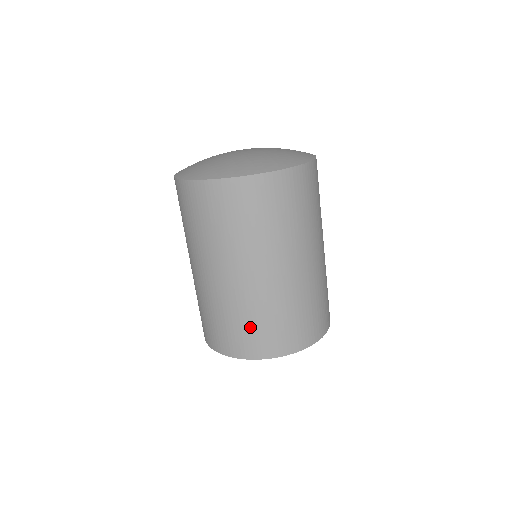
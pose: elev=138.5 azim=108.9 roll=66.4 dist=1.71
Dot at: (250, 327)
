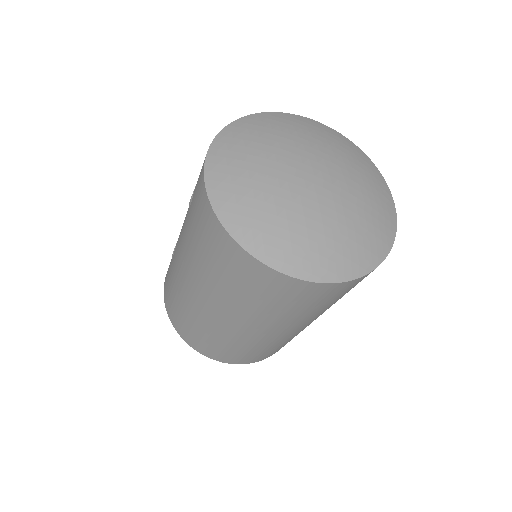
Dot at: occluded
